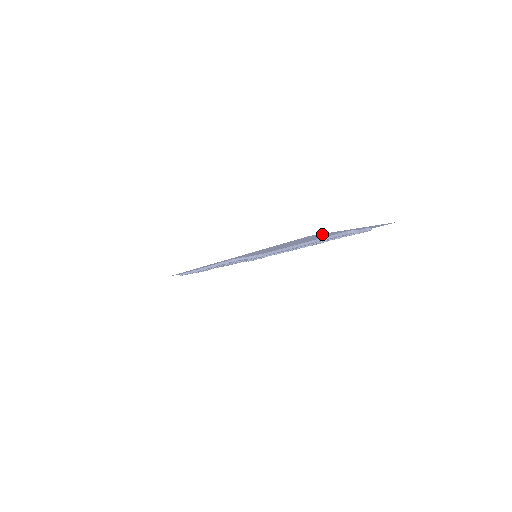
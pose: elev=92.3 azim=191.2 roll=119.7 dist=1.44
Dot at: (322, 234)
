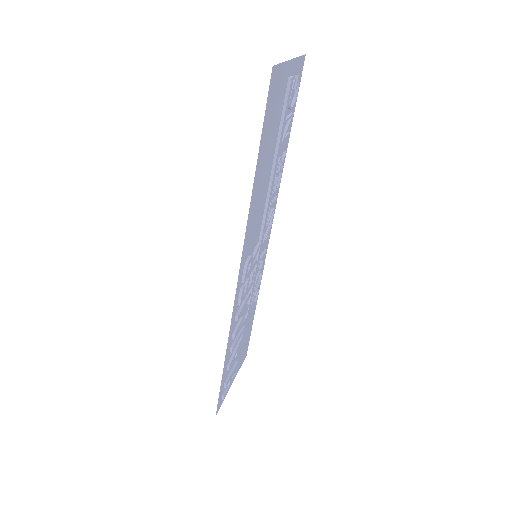
Dot at: (278, 74)
